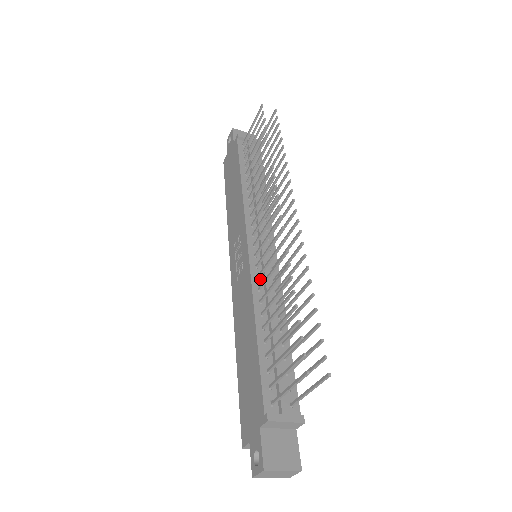
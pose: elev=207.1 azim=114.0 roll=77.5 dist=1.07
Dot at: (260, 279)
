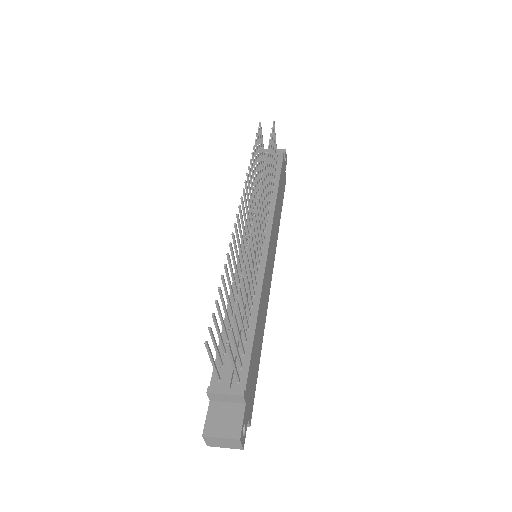
Dot at: (243, 275)
